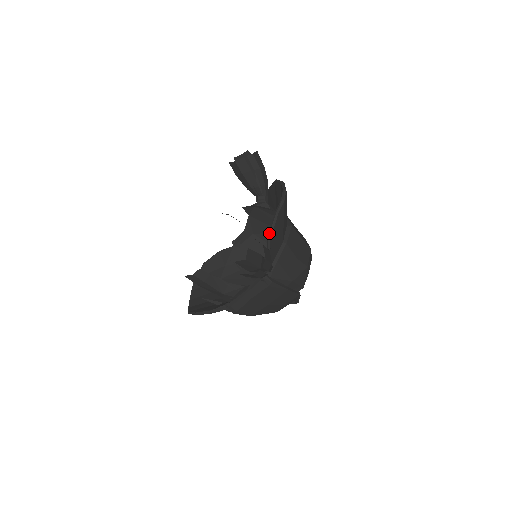
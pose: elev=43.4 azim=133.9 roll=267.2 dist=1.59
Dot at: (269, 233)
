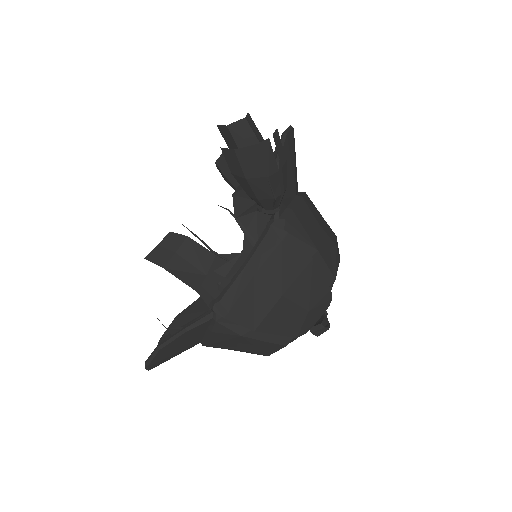
Dot at: (276, 155)
